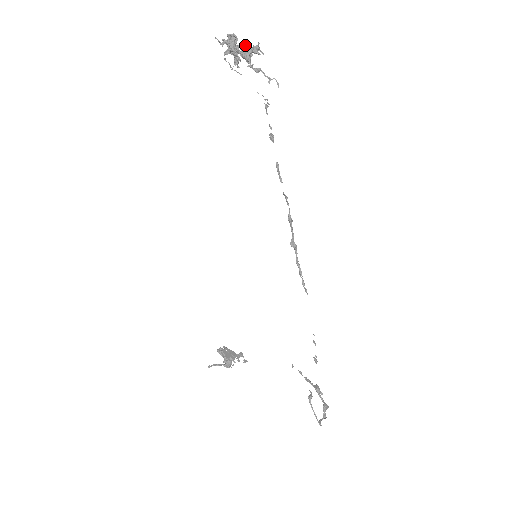
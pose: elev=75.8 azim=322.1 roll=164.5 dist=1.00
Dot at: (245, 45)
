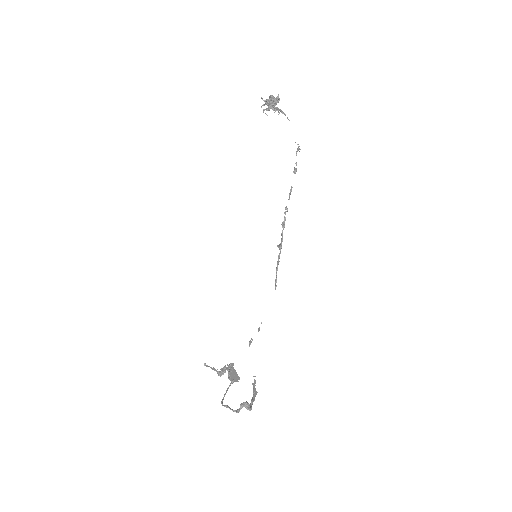
Dot at: (273, 98)
